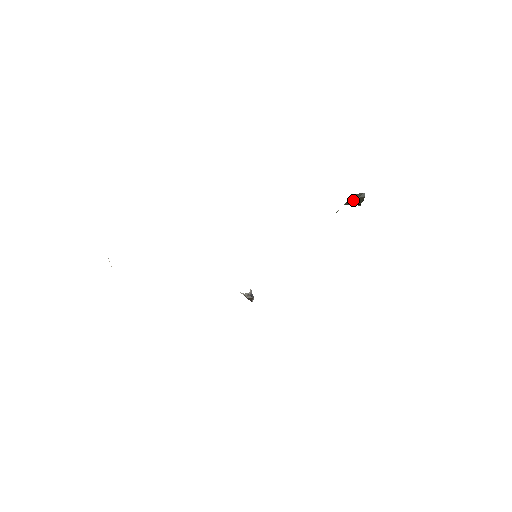
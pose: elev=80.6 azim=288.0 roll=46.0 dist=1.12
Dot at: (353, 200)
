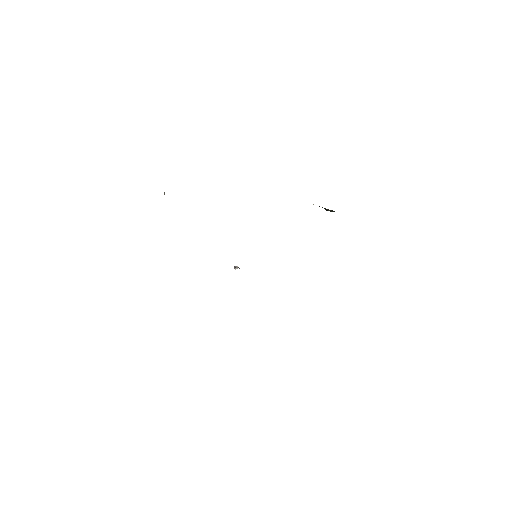
Dot at: (326, 209)
